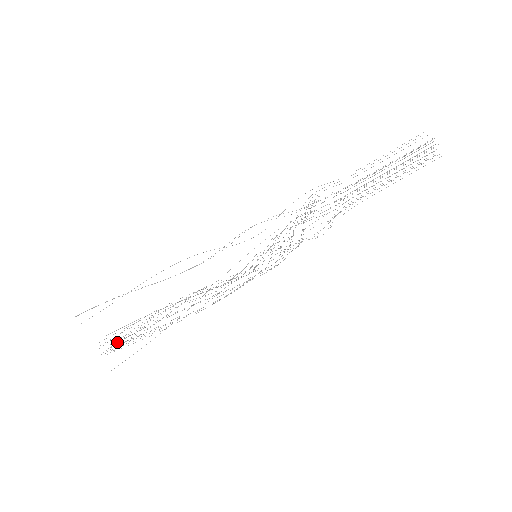
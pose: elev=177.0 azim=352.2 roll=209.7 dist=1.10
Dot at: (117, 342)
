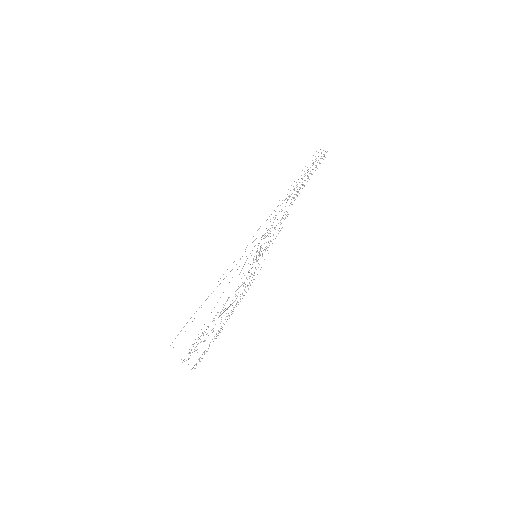
Dot at: (190, 352)
